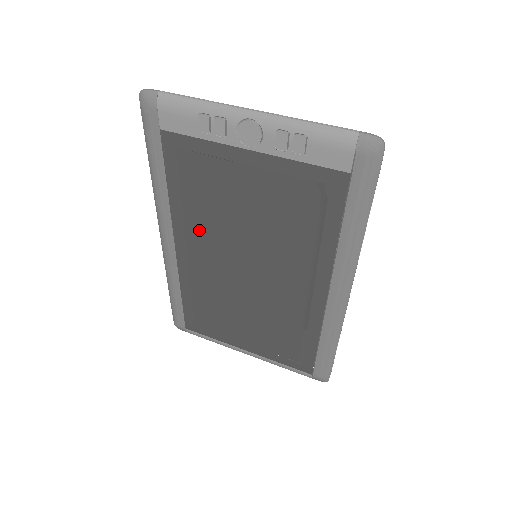
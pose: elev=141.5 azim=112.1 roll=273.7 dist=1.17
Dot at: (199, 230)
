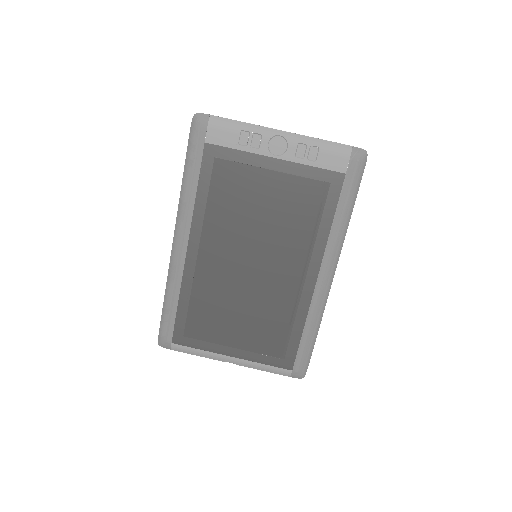
Dot at: (216, 230)
